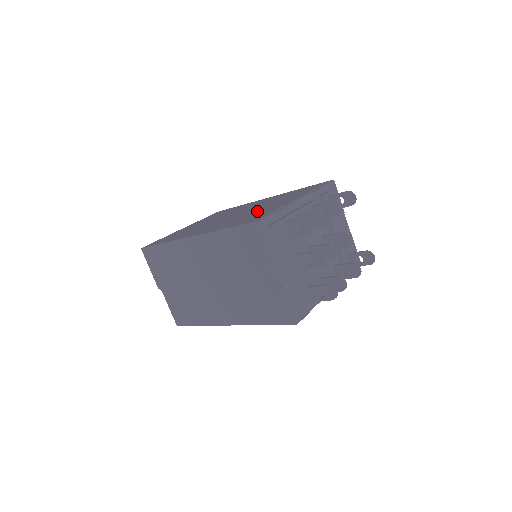
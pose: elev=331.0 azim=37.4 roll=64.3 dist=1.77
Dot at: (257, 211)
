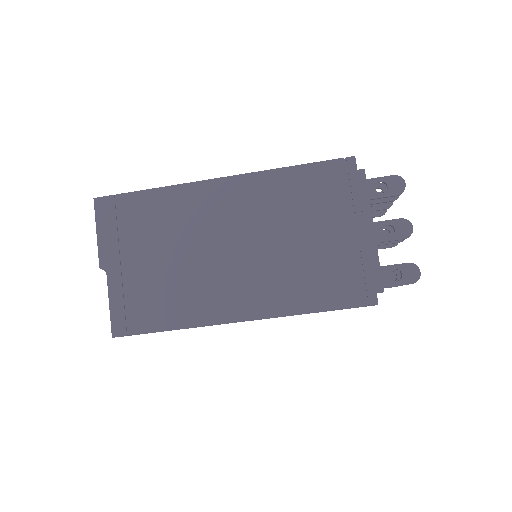
Dot at: occluded
